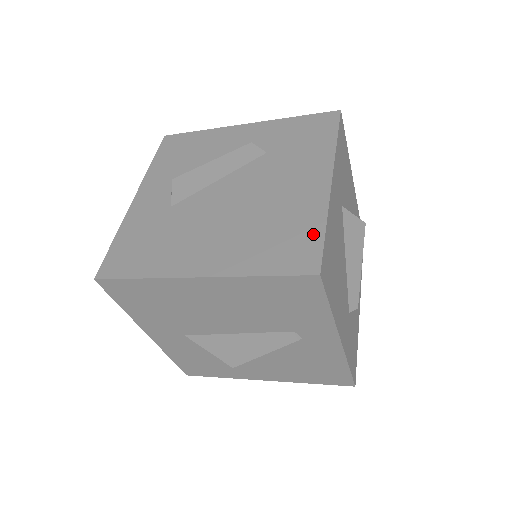
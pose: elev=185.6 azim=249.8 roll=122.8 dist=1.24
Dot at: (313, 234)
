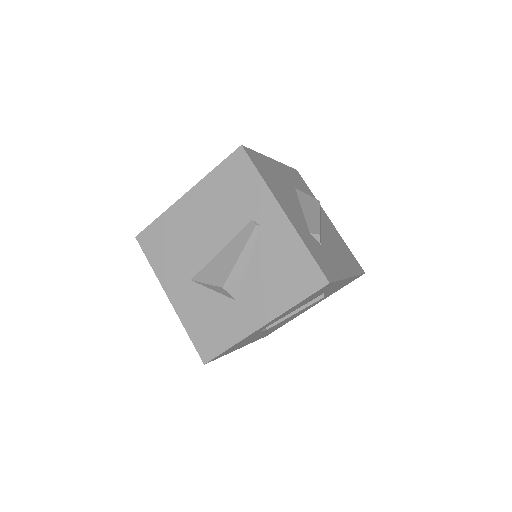
Dot at: occluded
